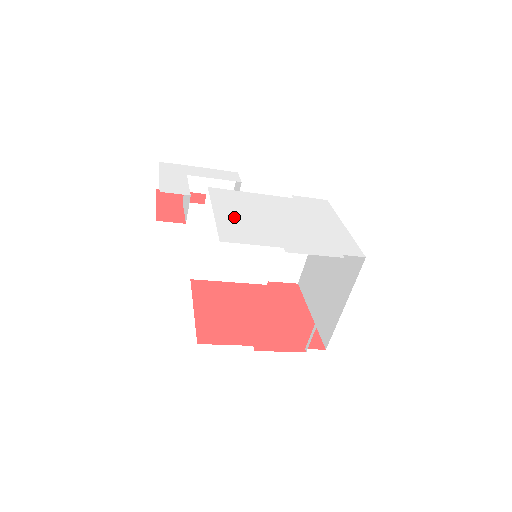
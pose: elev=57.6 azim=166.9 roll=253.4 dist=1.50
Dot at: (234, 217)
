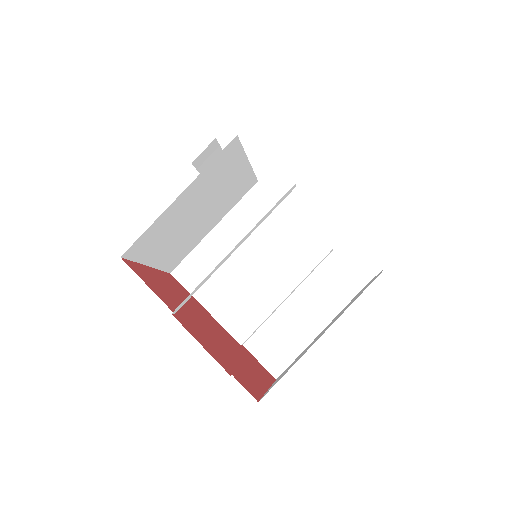
Dot at: occluded
